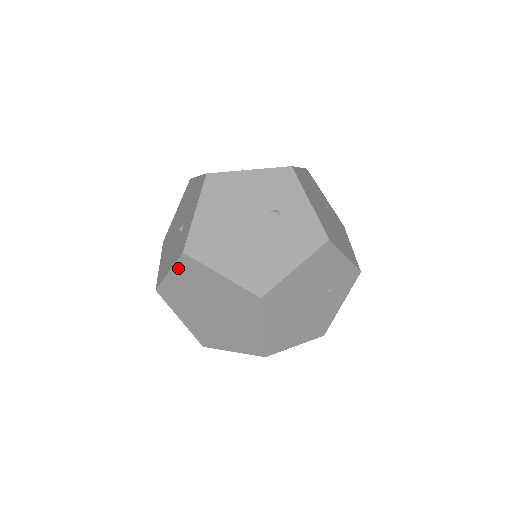
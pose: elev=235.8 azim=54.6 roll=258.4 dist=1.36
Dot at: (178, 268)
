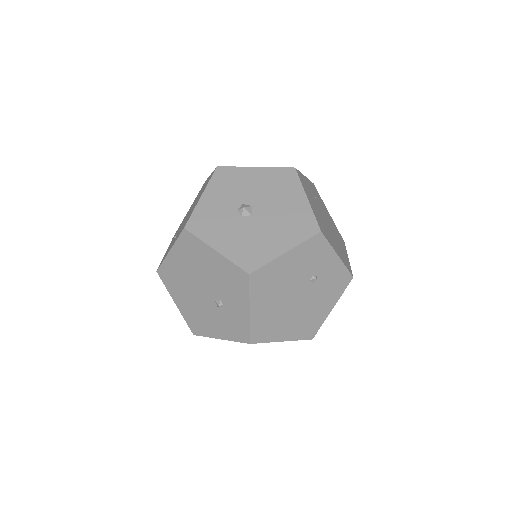
Dot at: (235, 341)
